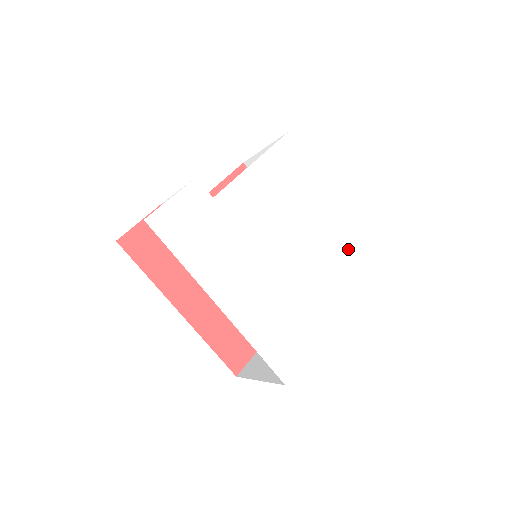
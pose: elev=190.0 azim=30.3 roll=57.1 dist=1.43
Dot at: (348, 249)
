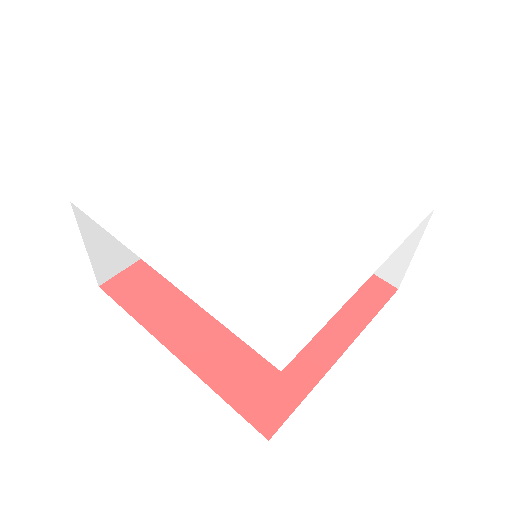
Dot at: (372, 203)
